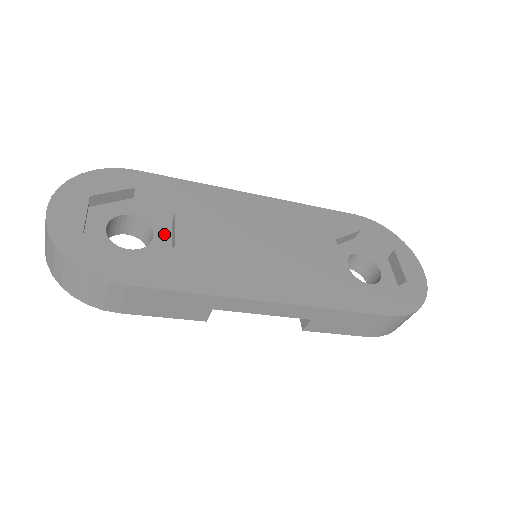
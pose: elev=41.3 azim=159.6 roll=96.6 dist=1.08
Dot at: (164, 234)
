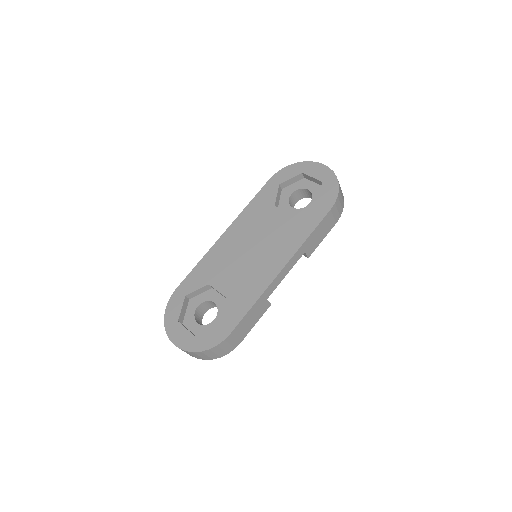
Dot at: (217, 297)
